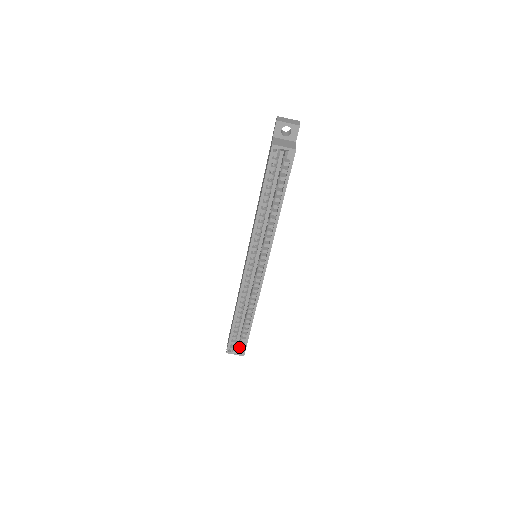
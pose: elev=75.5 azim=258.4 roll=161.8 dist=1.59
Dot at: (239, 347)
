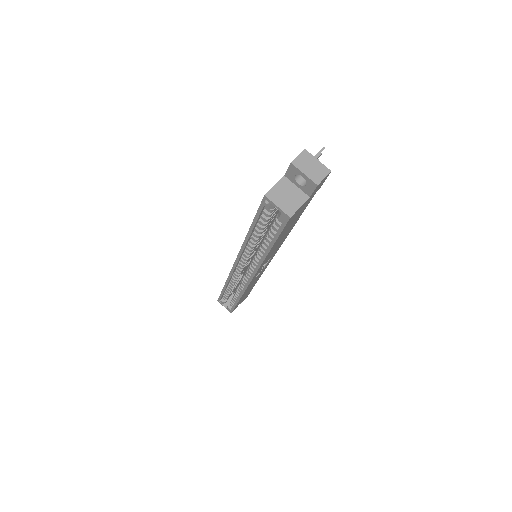
Dot at: (229, 304)
